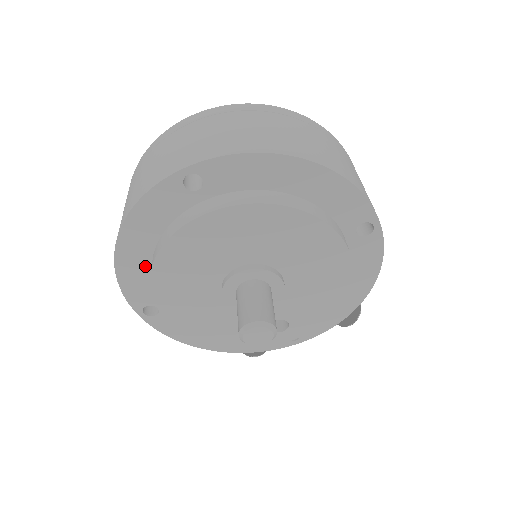
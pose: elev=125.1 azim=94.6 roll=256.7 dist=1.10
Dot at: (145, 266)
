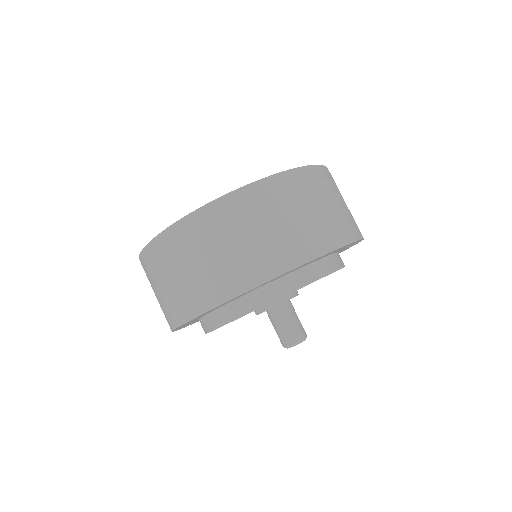
Dot at: (196, 319)
